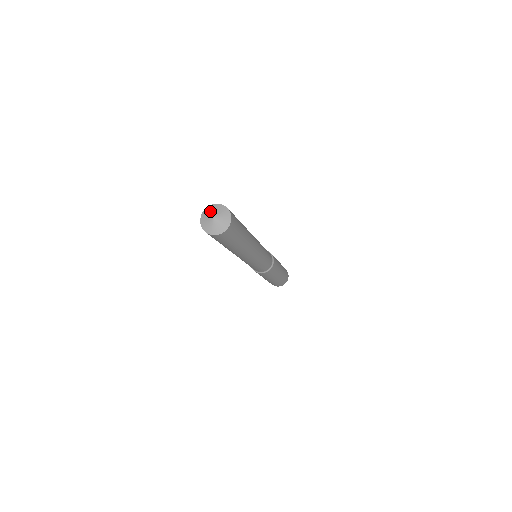
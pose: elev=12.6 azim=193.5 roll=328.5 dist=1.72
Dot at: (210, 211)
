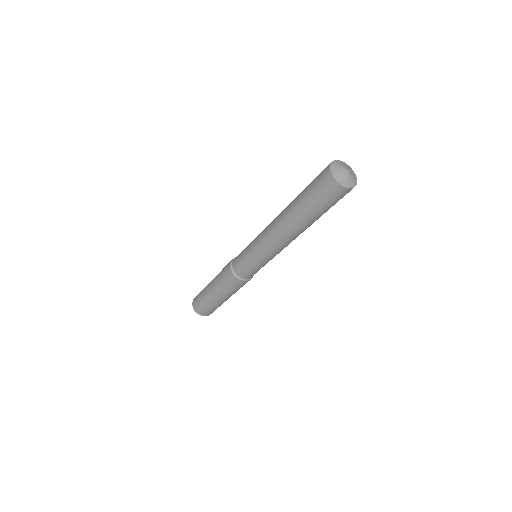
Dot at: (344, 164)
